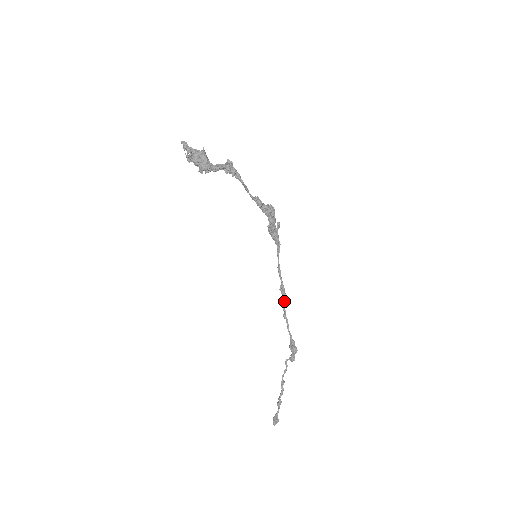
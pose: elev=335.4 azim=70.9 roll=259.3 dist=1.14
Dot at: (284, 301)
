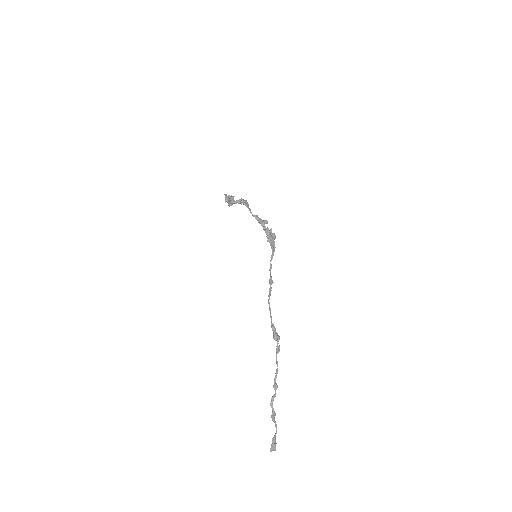
Dot at: (270, 289)
